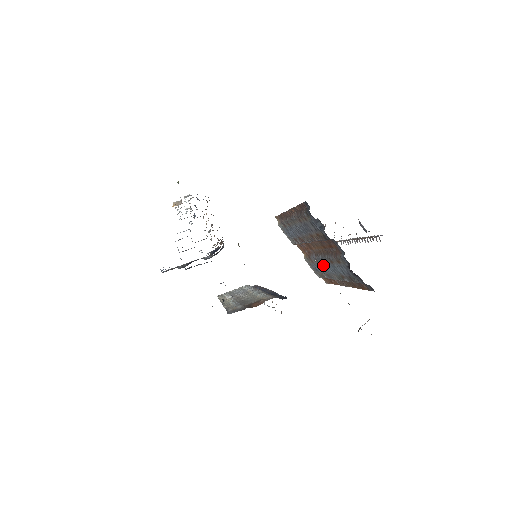
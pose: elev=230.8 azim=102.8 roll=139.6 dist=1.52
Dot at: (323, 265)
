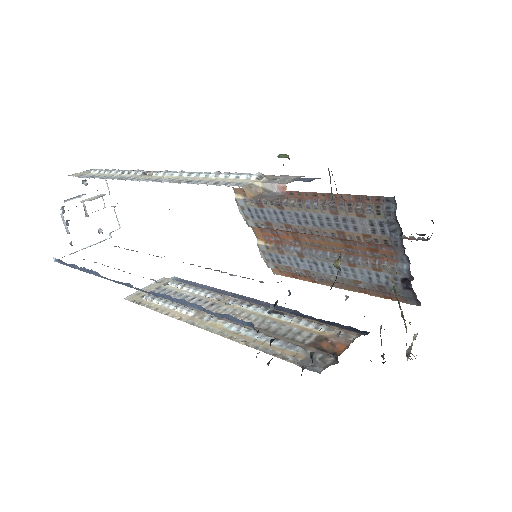
Dot at: (315, 262)
